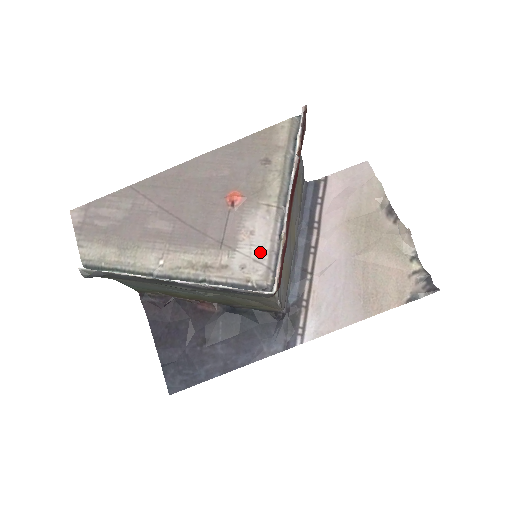
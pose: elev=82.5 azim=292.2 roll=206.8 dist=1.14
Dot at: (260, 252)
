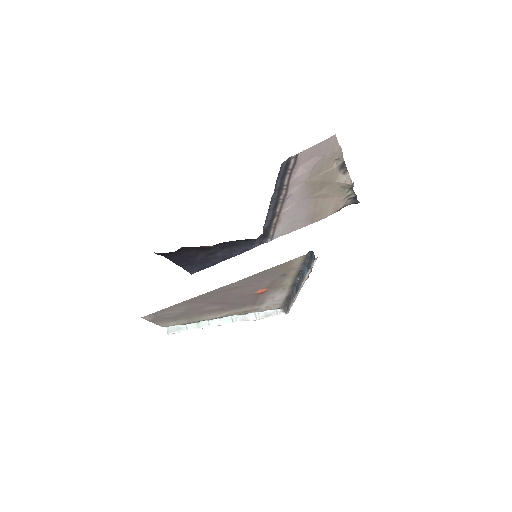
Dot at: (278, 302)
